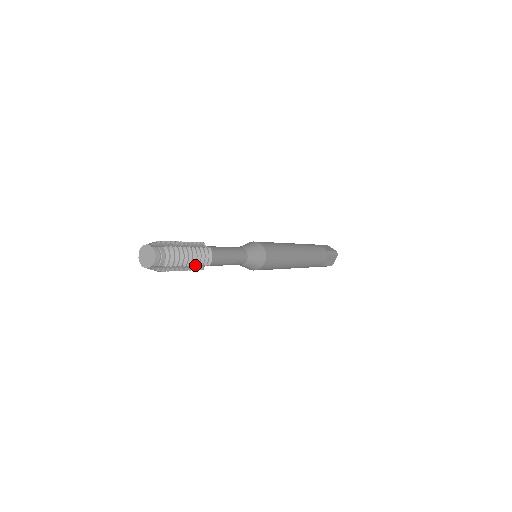
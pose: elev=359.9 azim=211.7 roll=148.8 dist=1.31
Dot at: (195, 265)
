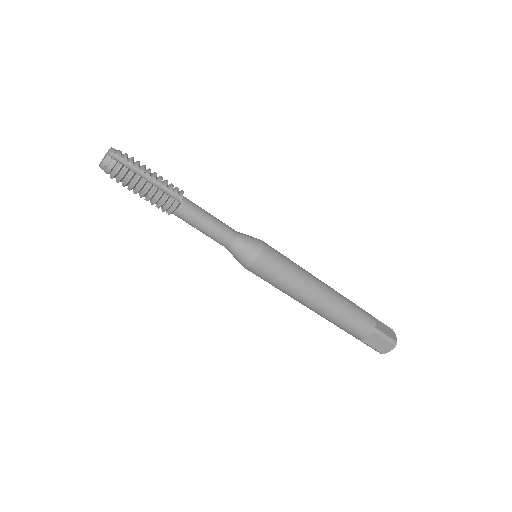
Dot at: (166, 192)
